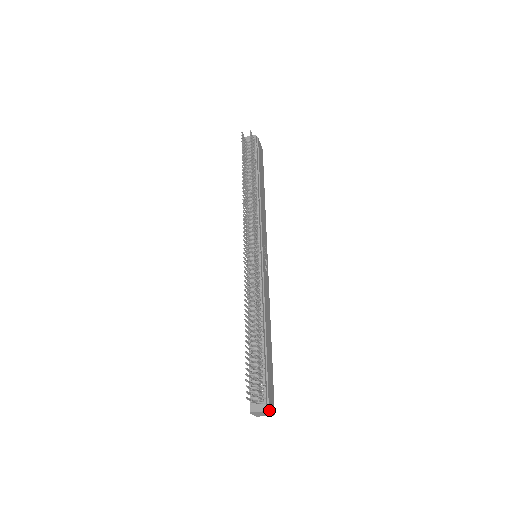
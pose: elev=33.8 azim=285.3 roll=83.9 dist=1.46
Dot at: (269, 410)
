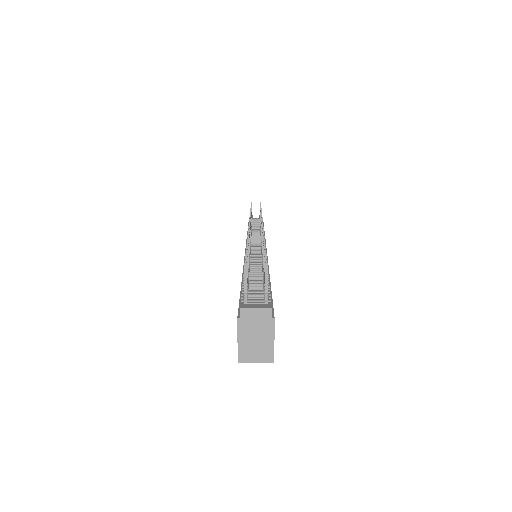
Dot at: (274, 320)
